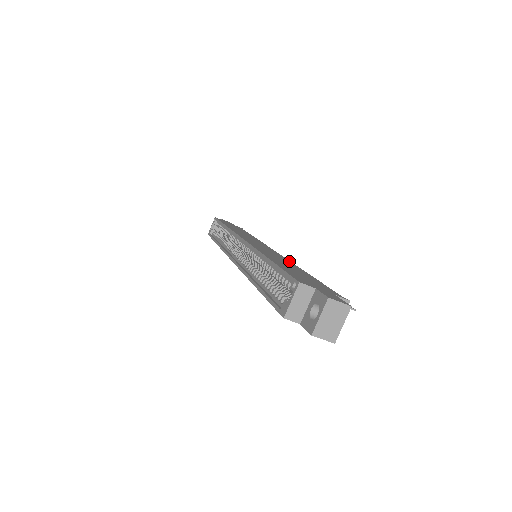
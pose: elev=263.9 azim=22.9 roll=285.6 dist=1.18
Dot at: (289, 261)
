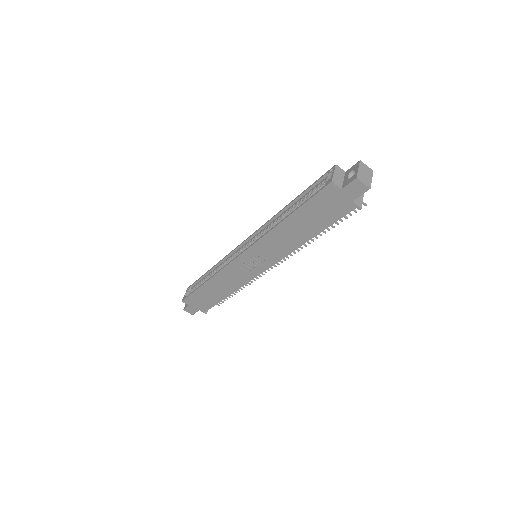
Dot at: occluded
